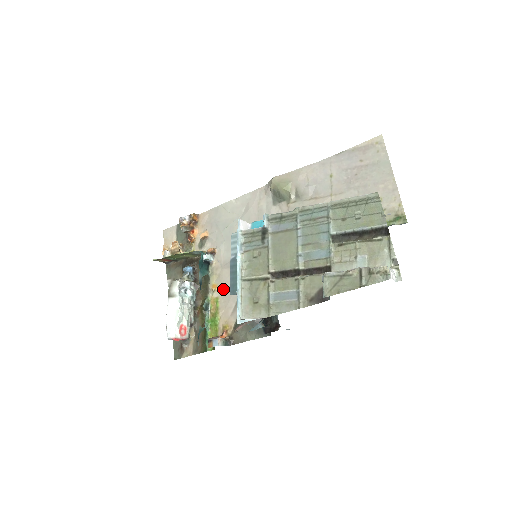
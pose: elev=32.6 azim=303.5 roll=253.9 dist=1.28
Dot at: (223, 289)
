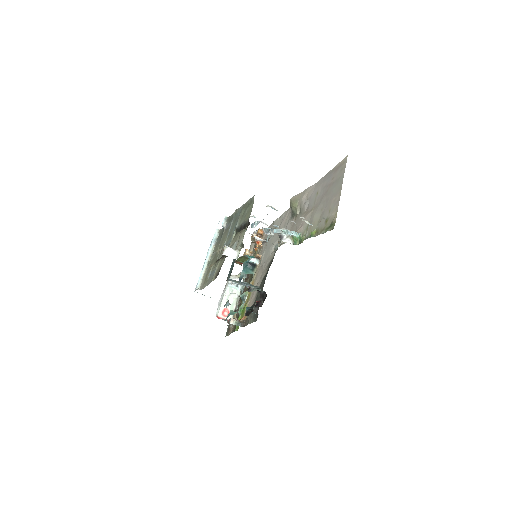
Dot at: (255, 285)
